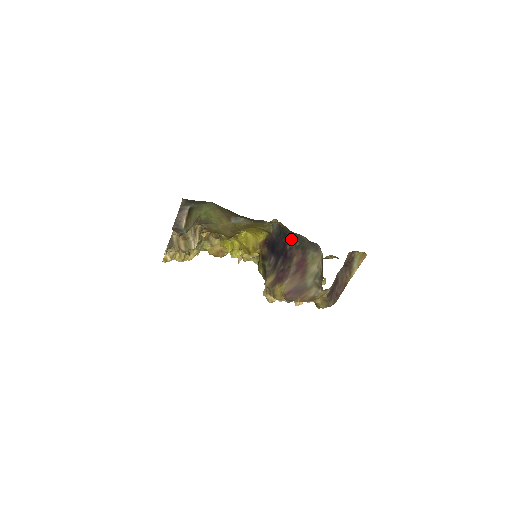
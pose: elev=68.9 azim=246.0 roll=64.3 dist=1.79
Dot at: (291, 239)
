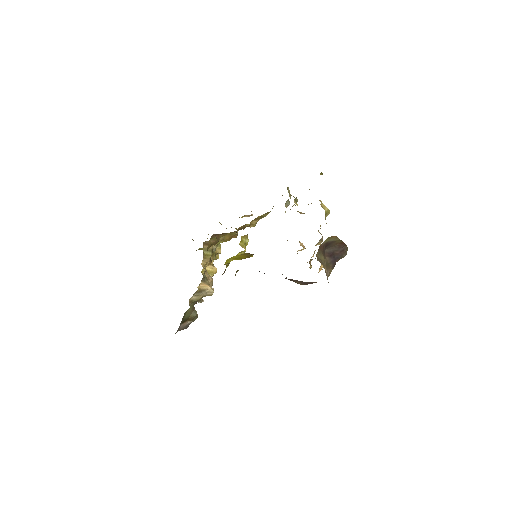
Dot at: occluded
